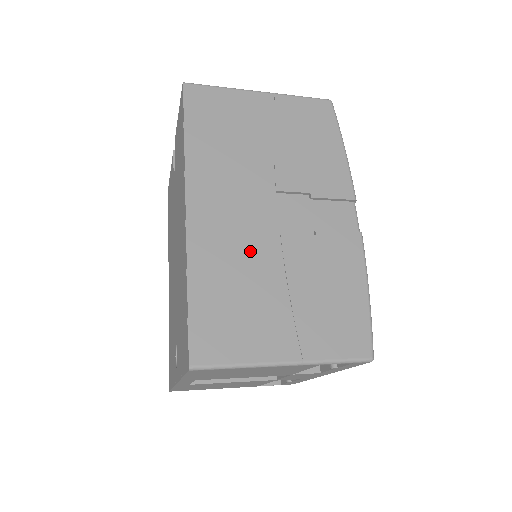
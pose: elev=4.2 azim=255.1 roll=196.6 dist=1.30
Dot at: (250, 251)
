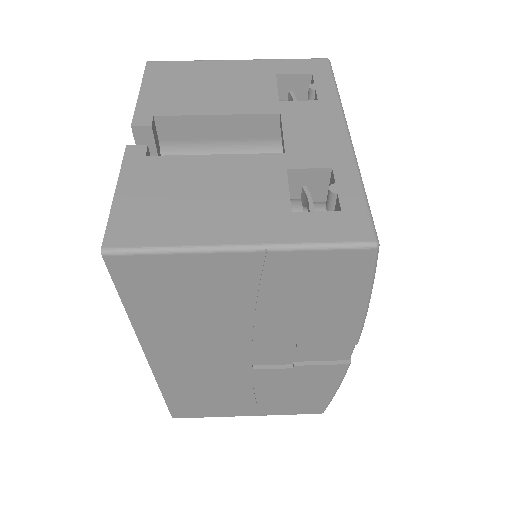
Dot at: (219, 379)
